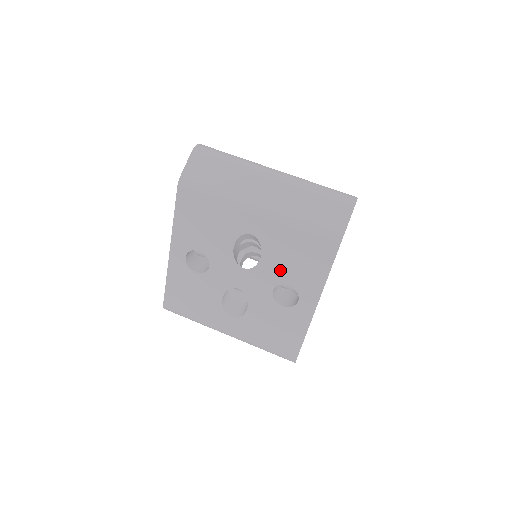
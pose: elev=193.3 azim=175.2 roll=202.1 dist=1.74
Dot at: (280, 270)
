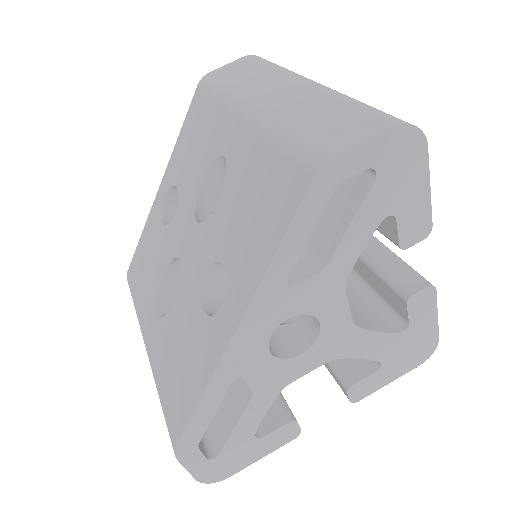
Dot at: (226, 230)
